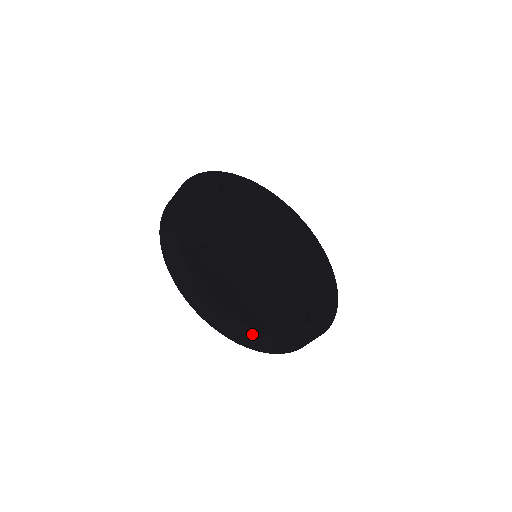
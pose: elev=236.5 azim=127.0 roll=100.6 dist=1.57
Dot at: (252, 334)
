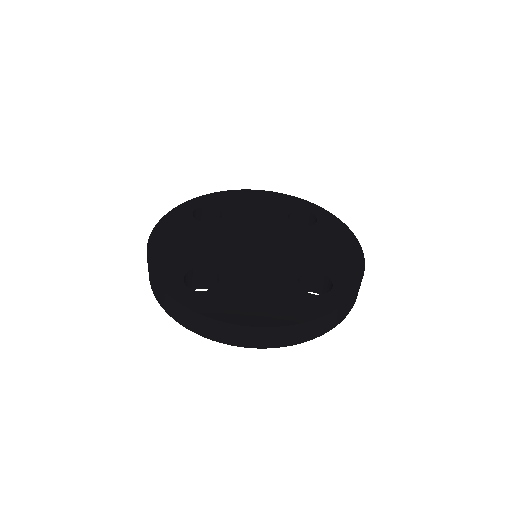
Dot at: (267, 332)
